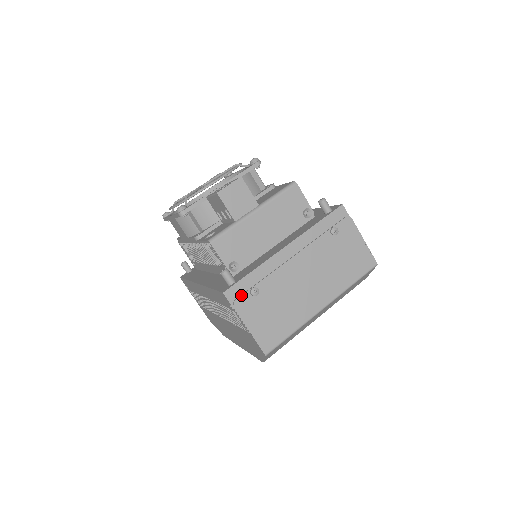
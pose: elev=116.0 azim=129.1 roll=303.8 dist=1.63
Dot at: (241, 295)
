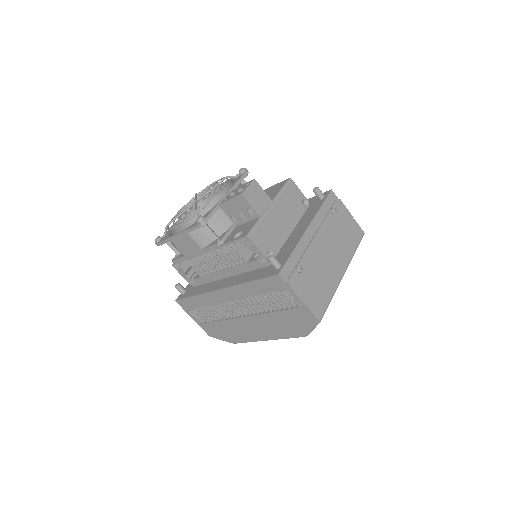
Dot at: (291, 274)
